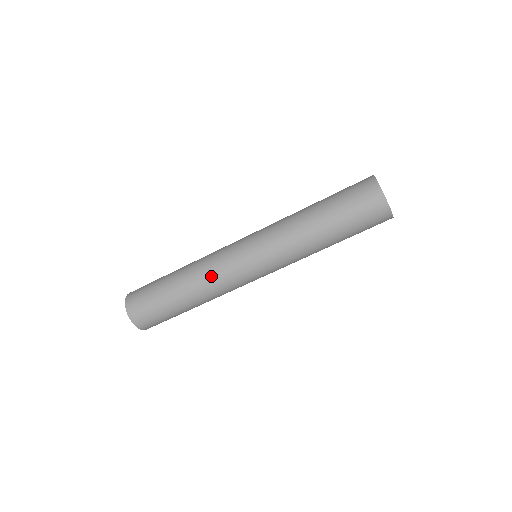
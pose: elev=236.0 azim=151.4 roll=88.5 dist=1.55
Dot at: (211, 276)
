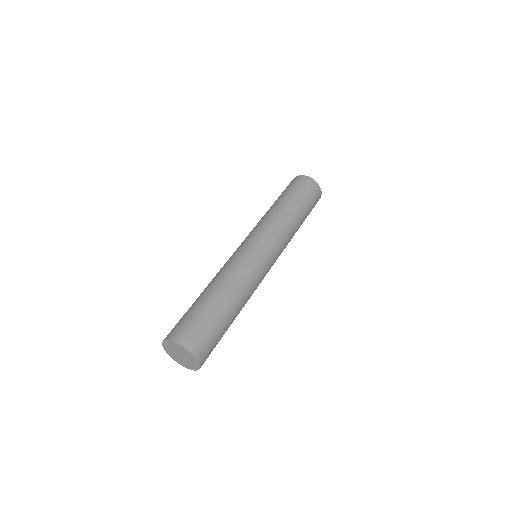
Dot at: occluded
